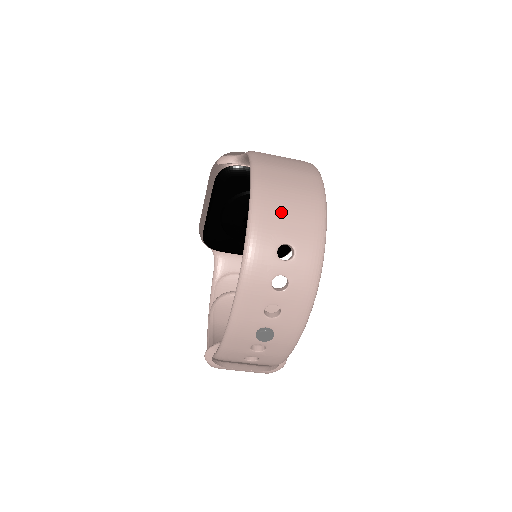
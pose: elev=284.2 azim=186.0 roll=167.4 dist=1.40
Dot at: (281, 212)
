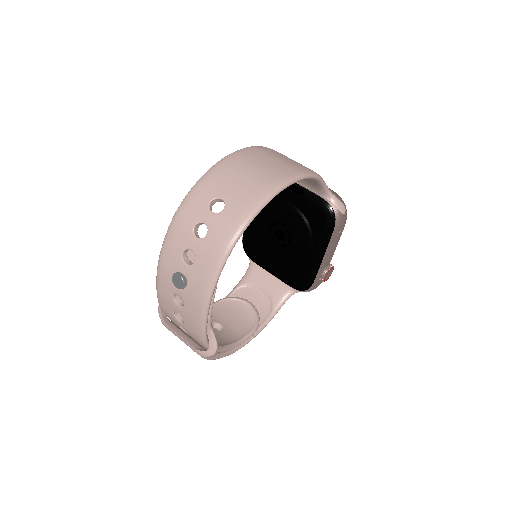
Dot at: (235, 175)
